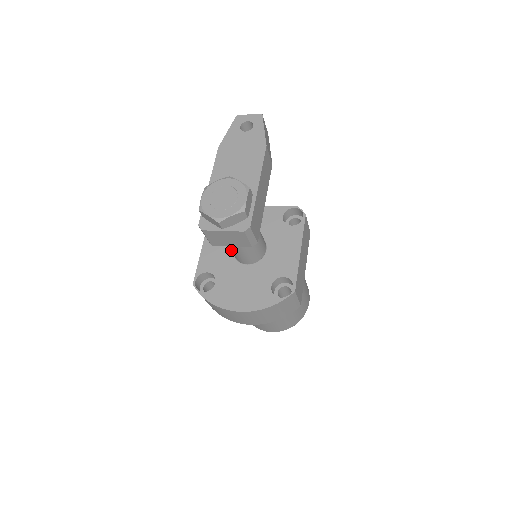
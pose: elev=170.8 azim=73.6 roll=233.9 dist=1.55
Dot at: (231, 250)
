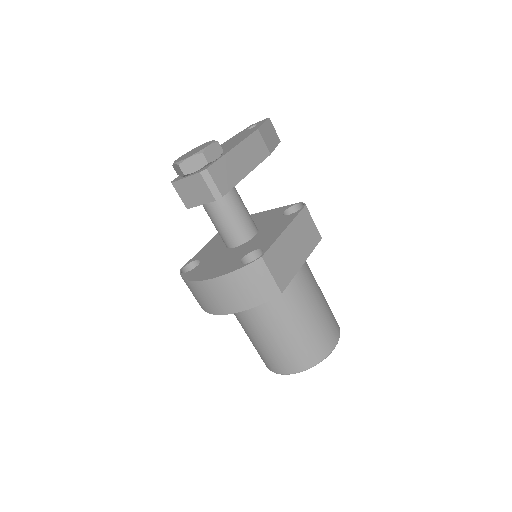
Dot at: (216, 229)
